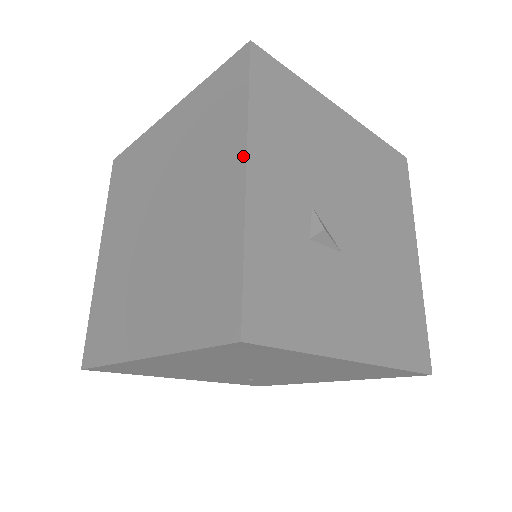
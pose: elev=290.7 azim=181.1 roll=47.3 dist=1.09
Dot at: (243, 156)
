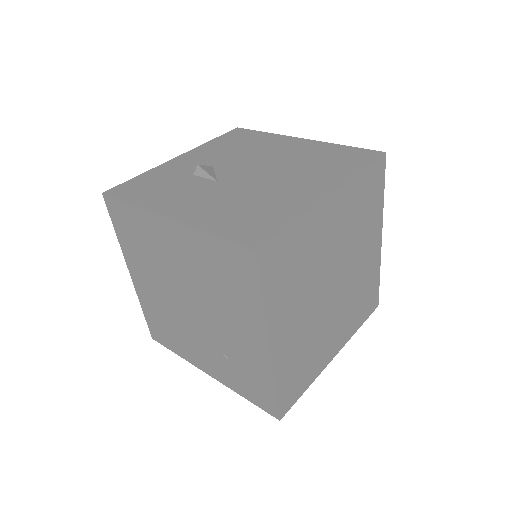
Dot at: occluded
